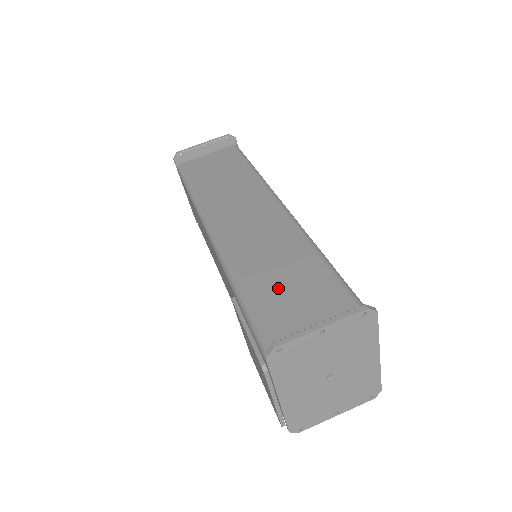
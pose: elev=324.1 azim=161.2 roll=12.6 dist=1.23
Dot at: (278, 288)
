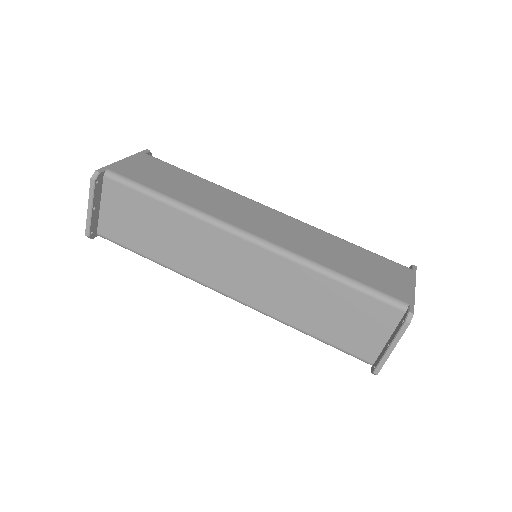
Dot at: (329, 320)
